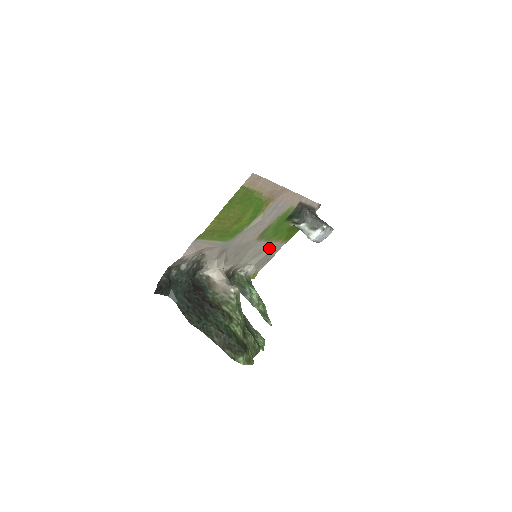
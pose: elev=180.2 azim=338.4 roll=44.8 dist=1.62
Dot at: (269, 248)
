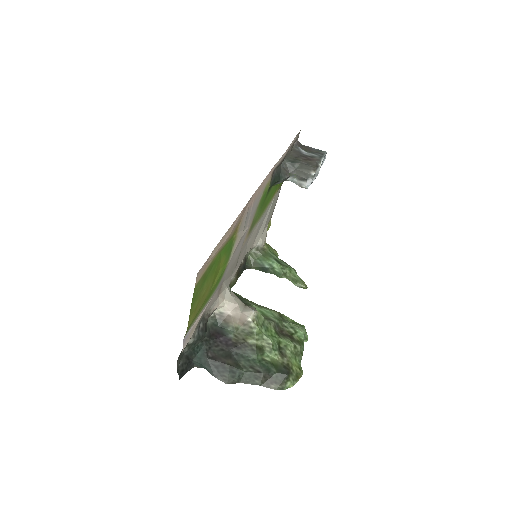
Dot at: (267, 210)
